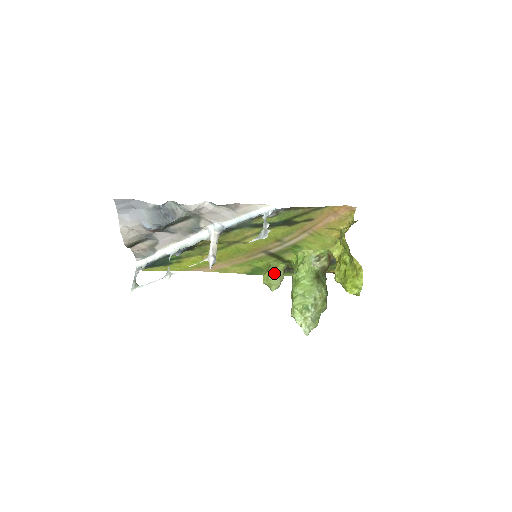
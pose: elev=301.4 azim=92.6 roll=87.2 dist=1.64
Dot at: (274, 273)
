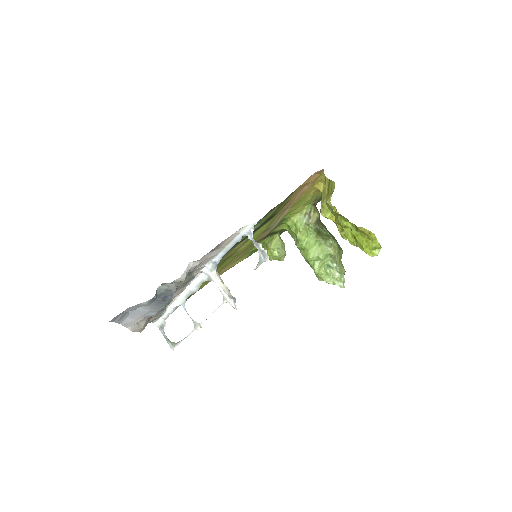
Dot at: (275, 248)
